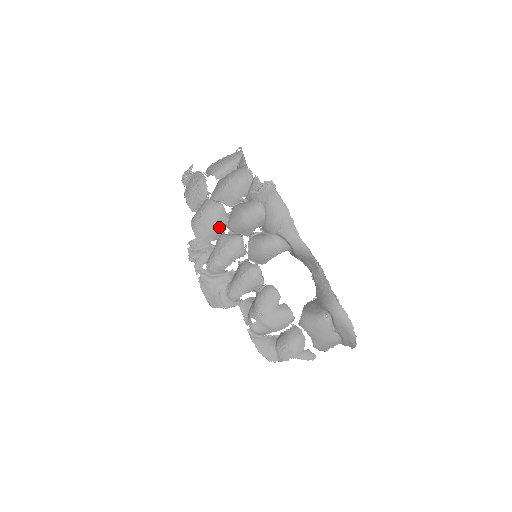
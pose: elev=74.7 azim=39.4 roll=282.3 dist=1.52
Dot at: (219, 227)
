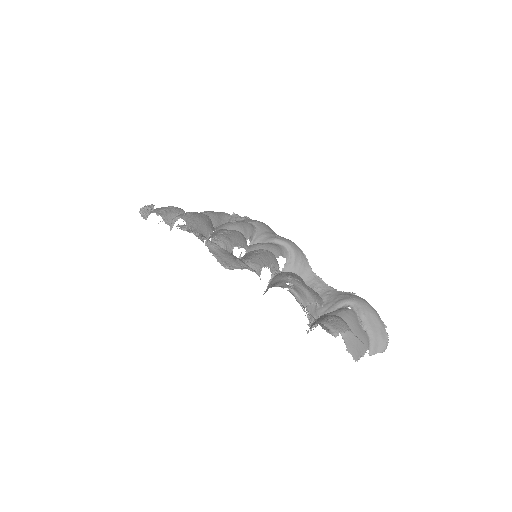
Dot at: (210, 227)
